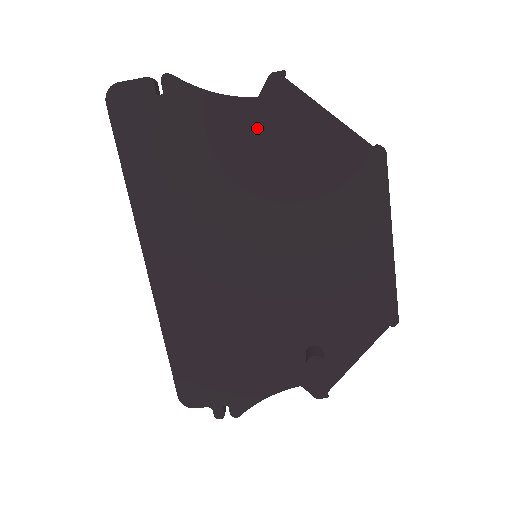
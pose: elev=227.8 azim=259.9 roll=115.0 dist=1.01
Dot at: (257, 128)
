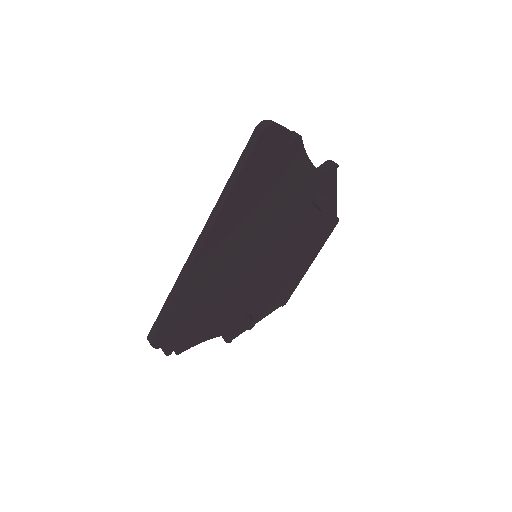
Dot at: (310, 188)
